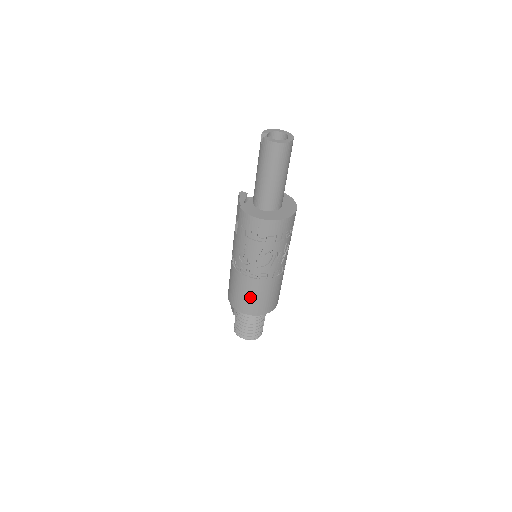
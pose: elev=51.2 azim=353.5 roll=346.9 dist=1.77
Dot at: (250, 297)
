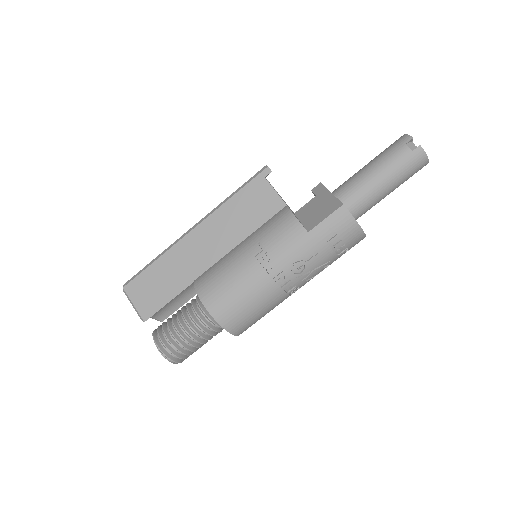
Dot at: (258, 313)
